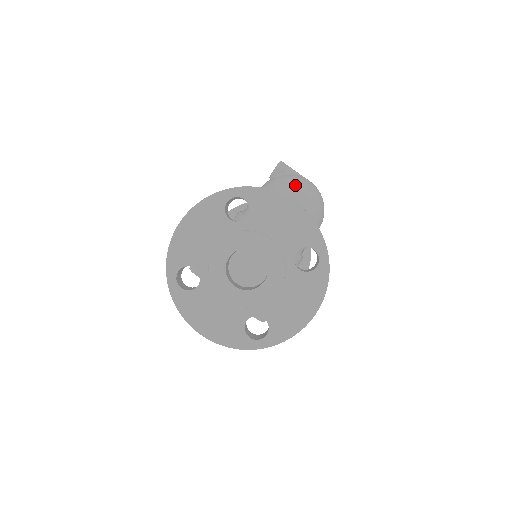
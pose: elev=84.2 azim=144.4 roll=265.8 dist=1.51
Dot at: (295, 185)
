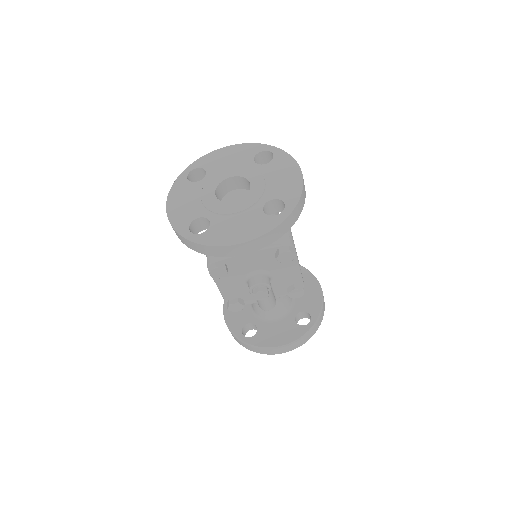
Dot at: occluded
